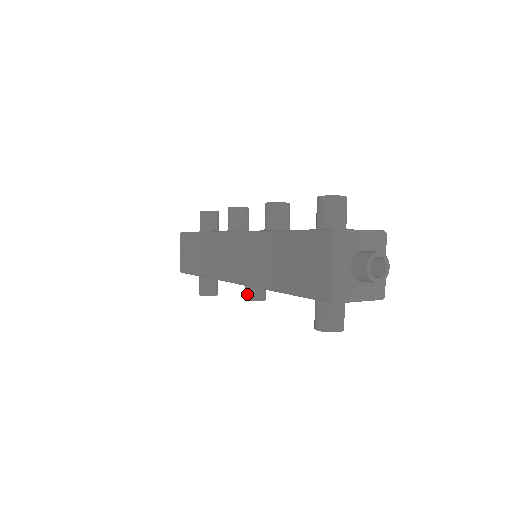
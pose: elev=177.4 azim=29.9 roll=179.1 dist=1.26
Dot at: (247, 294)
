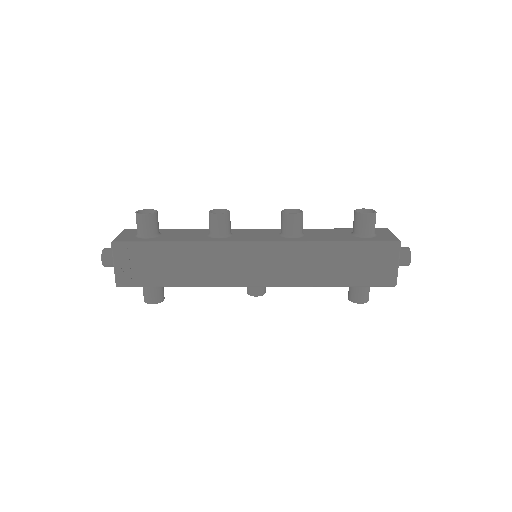
Dot at: (258, 291)
